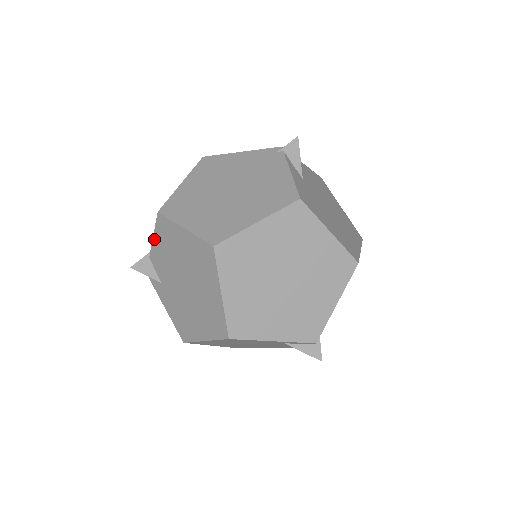
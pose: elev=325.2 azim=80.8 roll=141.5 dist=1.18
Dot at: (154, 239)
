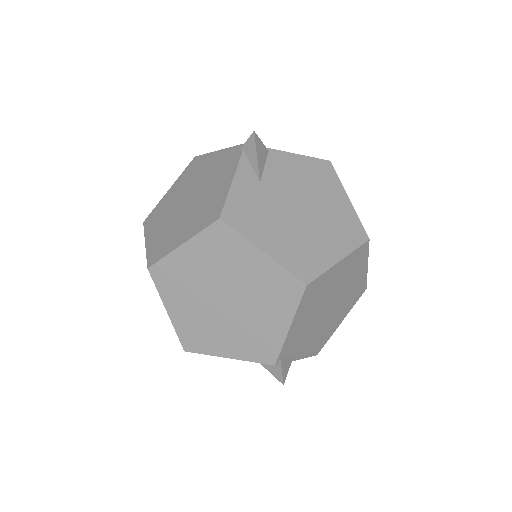
Dot at: occluded
